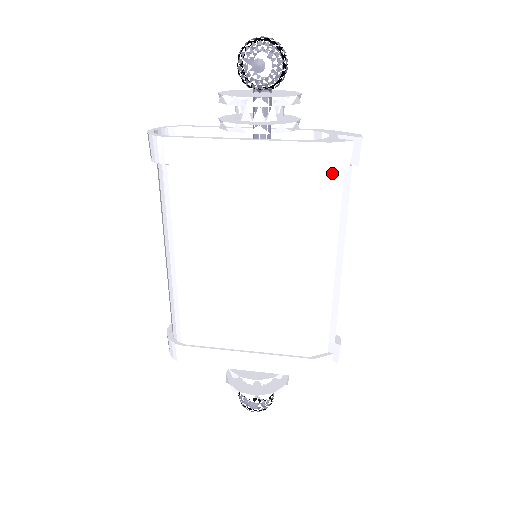
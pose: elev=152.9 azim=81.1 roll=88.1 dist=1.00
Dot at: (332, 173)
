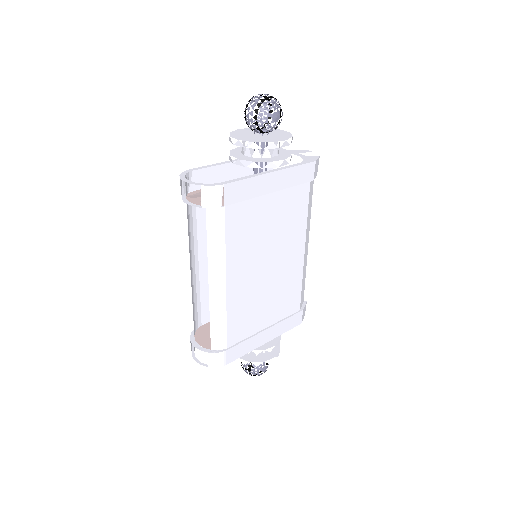
Dot at: (312, 180)
